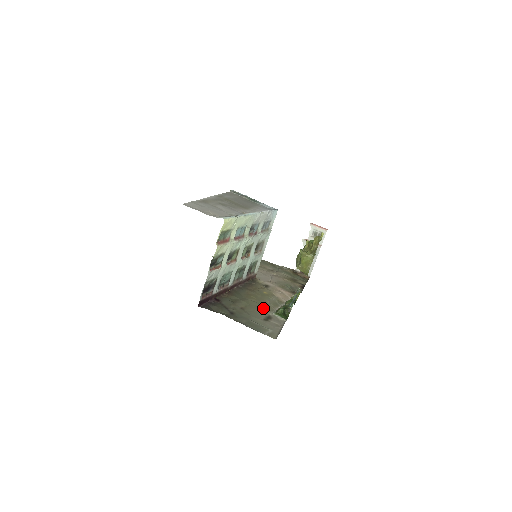
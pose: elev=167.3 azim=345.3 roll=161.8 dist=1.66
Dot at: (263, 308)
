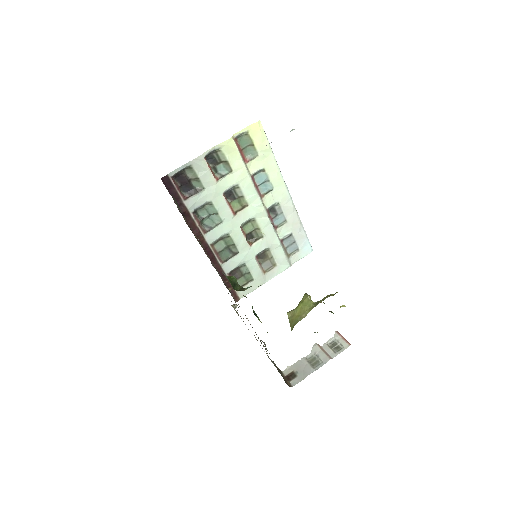
Dot at: occluded
